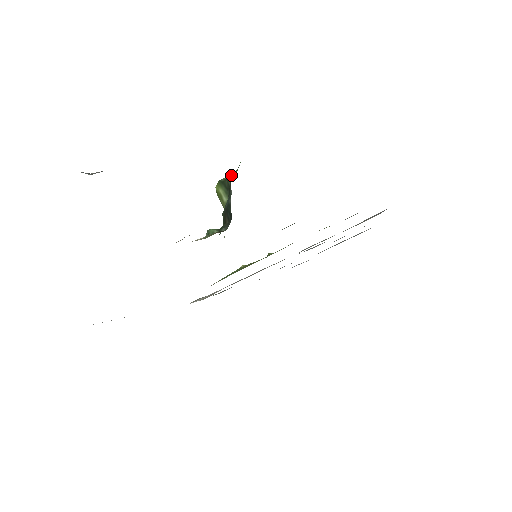
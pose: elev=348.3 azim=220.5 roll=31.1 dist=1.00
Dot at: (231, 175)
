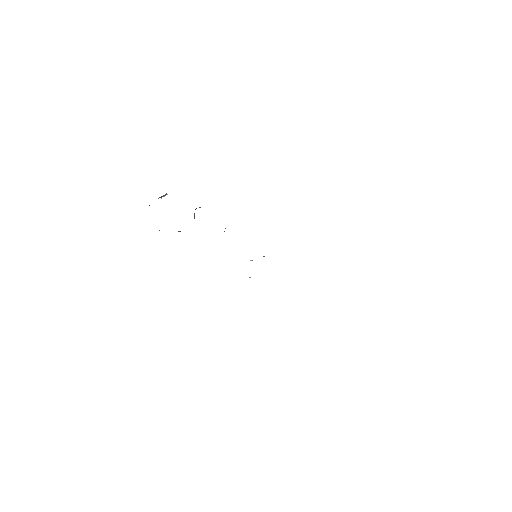
Dot at: occluded
